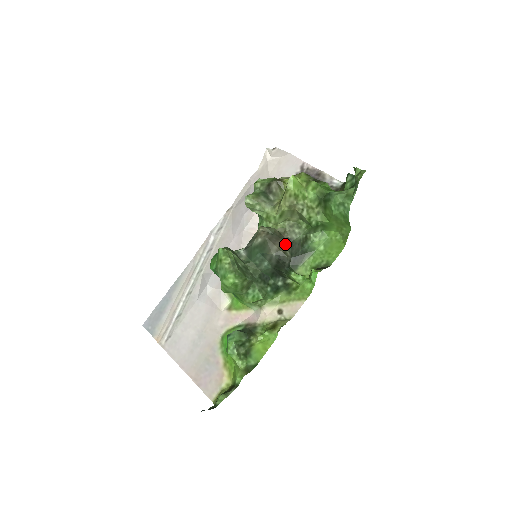
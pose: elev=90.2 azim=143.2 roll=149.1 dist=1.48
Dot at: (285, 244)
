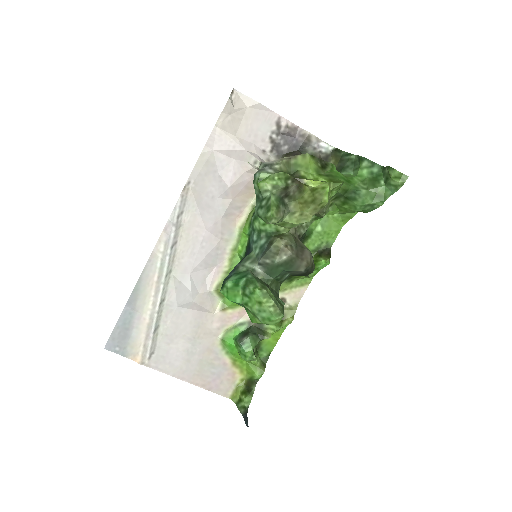
Dot at: (309, 254)
